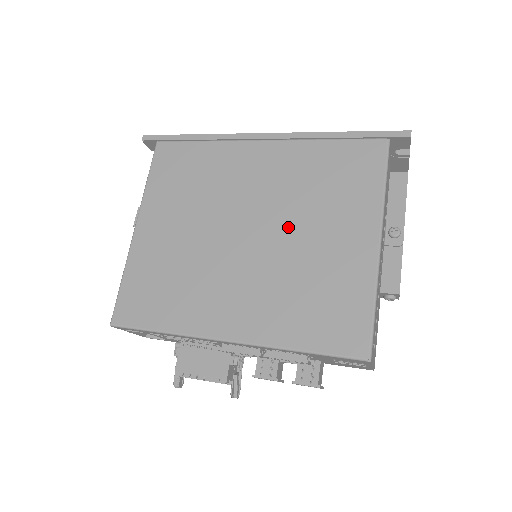
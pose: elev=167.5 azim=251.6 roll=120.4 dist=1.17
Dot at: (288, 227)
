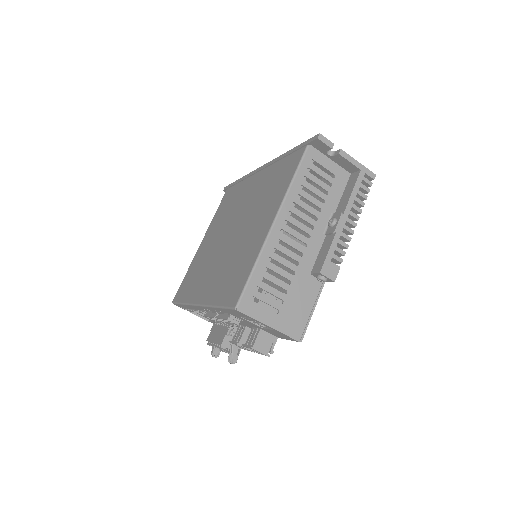
Dot at: (245, 225)
